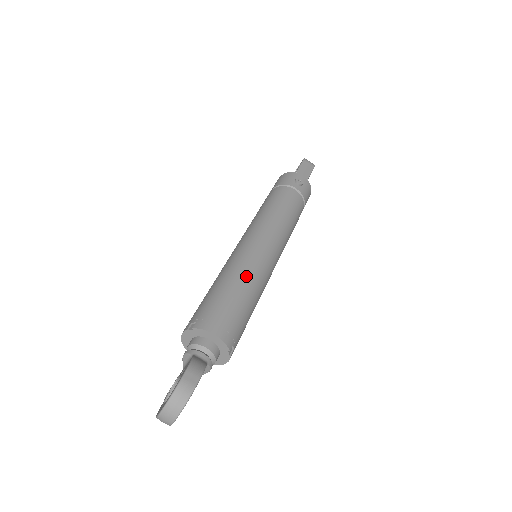
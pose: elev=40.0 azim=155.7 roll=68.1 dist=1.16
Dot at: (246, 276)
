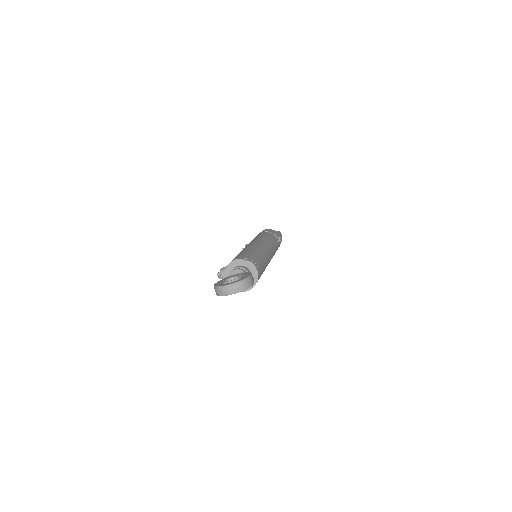
Dot at: (265, 259)
